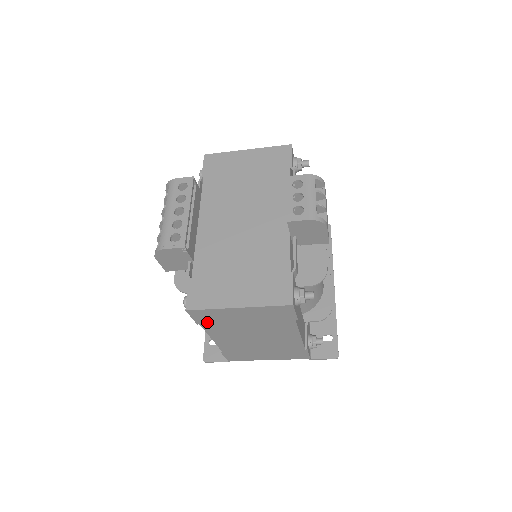
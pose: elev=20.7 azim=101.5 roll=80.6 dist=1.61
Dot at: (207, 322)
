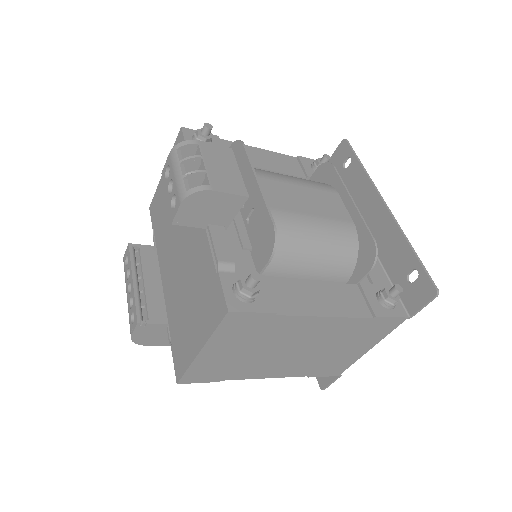
Dot at: (219, 375)
